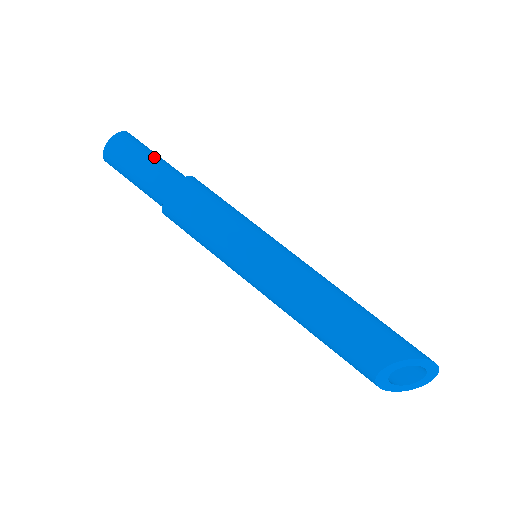
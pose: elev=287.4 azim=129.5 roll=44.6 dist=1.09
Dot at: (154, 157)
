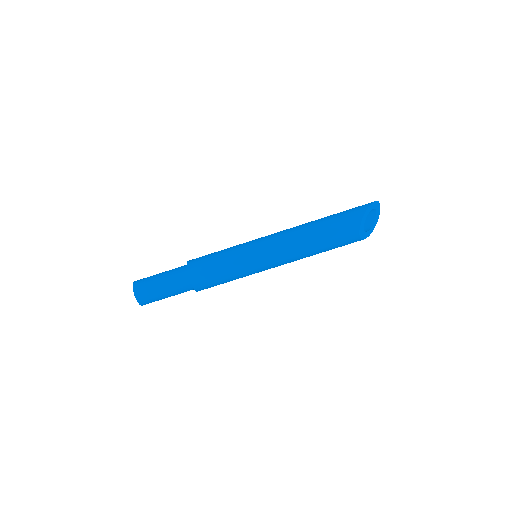
Dot at: (162, 277)
